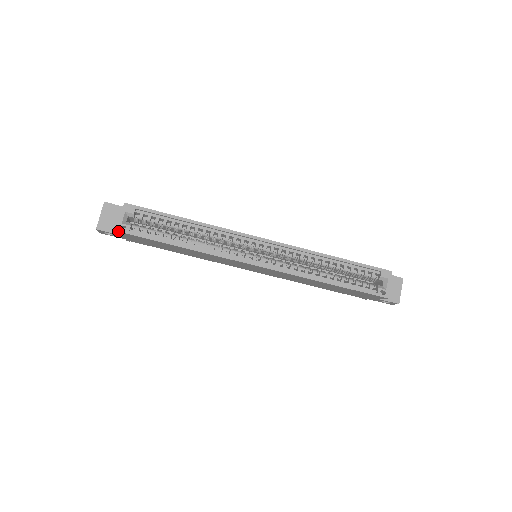
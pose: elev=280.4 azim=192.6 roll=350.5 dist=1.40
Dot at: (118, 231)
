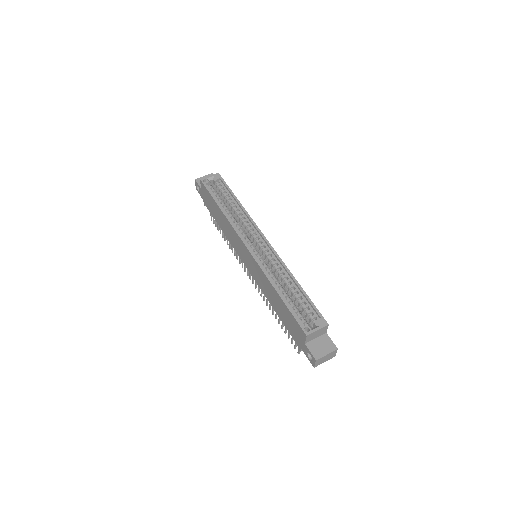
Dot at: (201, 180)
